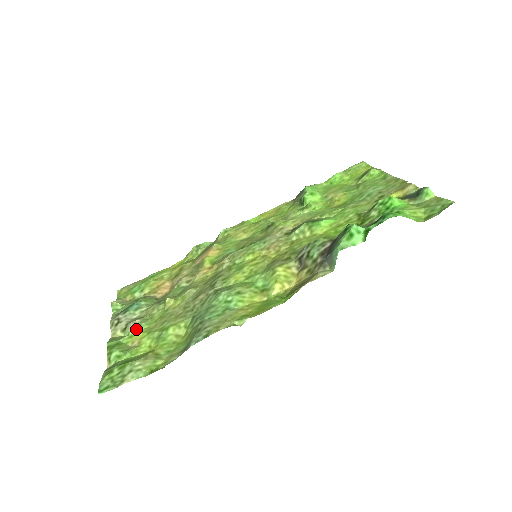
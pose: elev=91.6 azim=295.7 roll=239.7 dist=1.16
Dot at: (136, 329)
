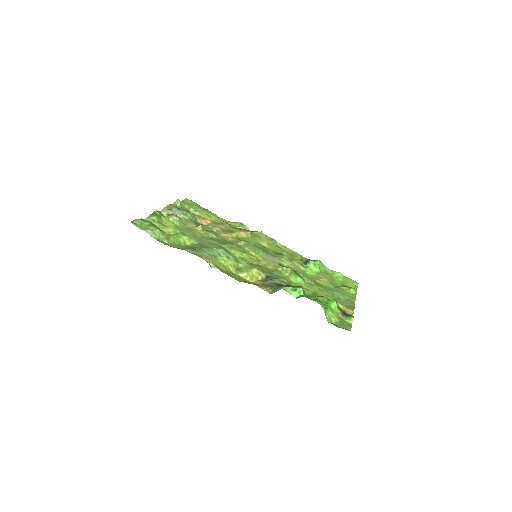
Dot at: (173, 220)
